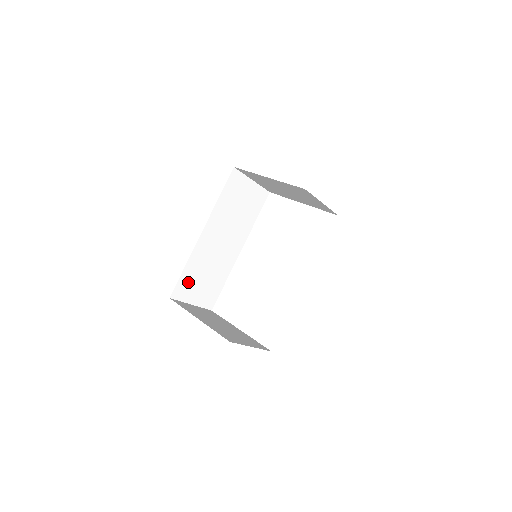
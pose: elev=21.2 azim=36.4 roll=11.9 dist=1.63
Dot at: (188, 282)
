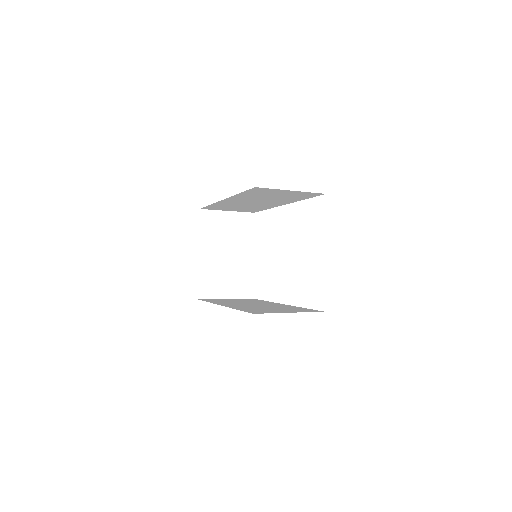
Dot at: (218, 207)
